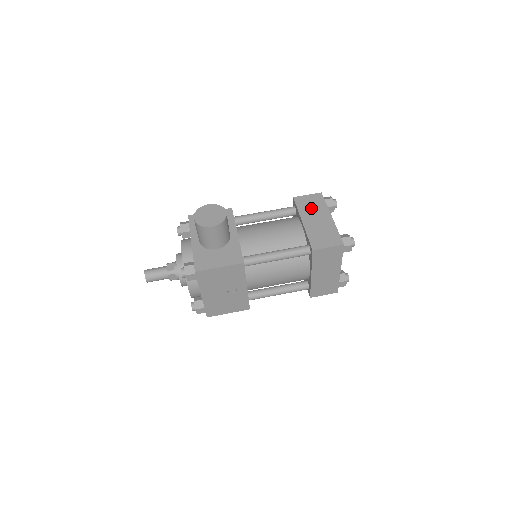
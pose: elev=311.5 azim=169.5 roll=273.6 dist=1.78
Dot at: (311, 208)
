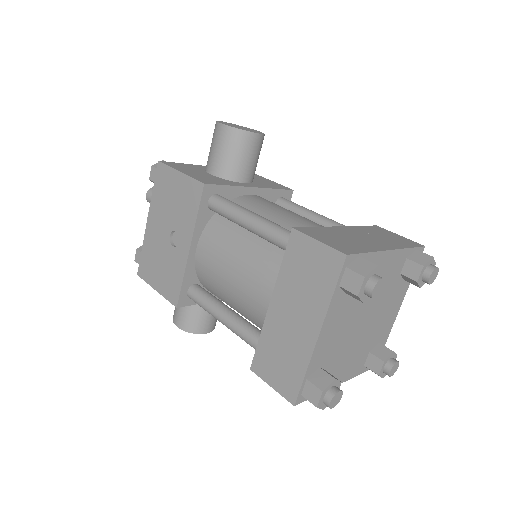
Dot at: (379, 235)
